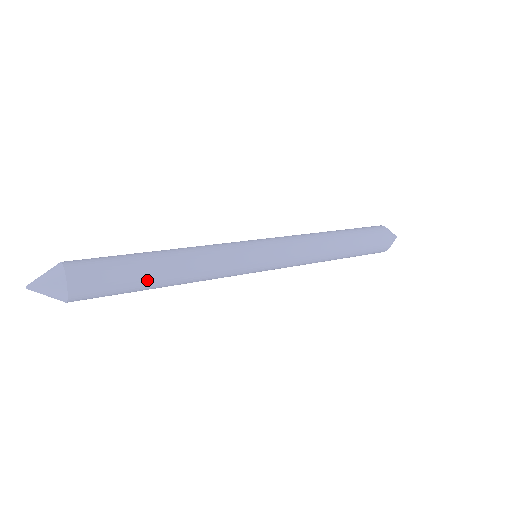
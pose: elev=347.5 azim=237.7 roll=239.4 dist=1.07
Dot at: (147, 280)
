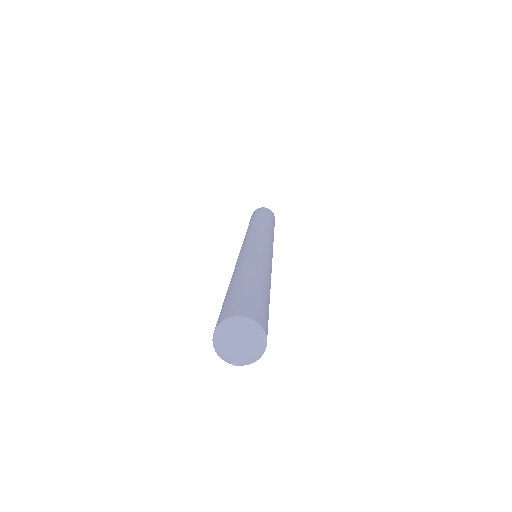
Dot at: (269, 303)
